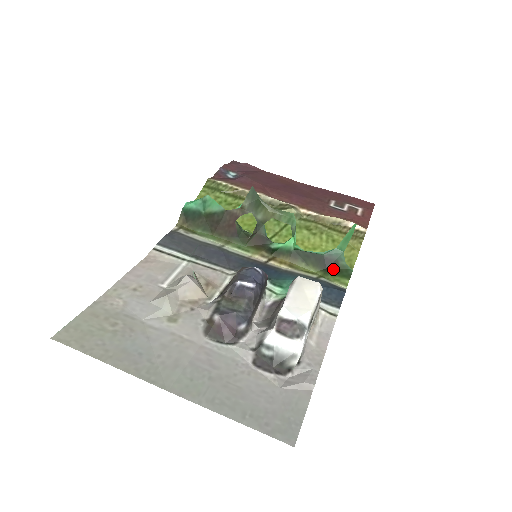
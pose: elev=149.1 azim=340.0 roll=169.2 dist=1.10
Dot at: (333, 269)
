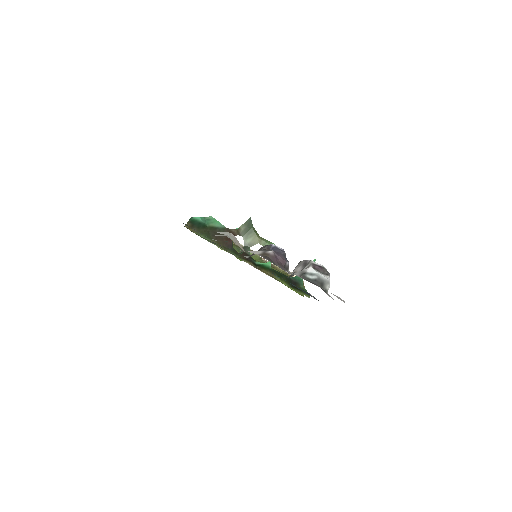
Dot at: (297, 288)
